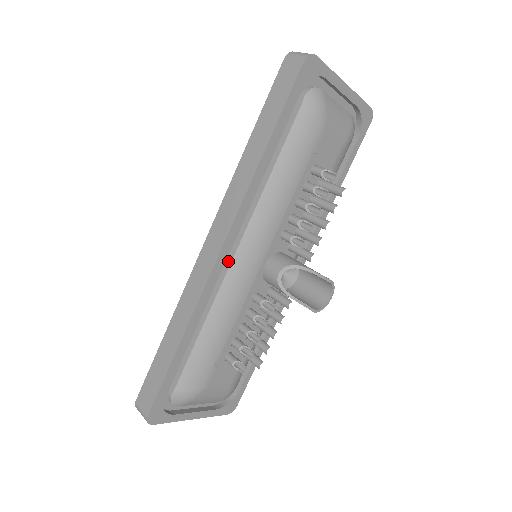
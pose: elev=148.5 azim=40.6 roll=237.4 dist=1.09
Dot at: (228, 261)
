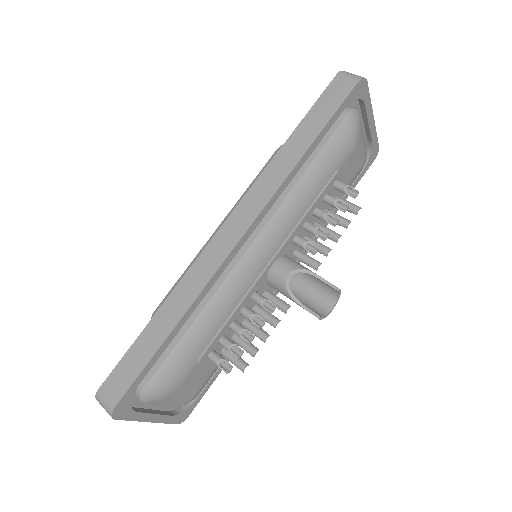
Dot at: (241, 251)
